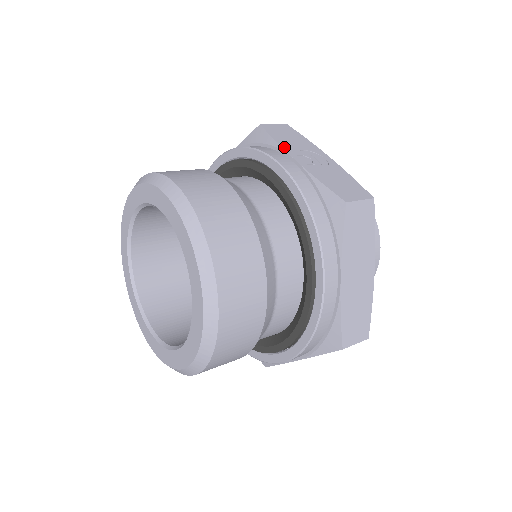
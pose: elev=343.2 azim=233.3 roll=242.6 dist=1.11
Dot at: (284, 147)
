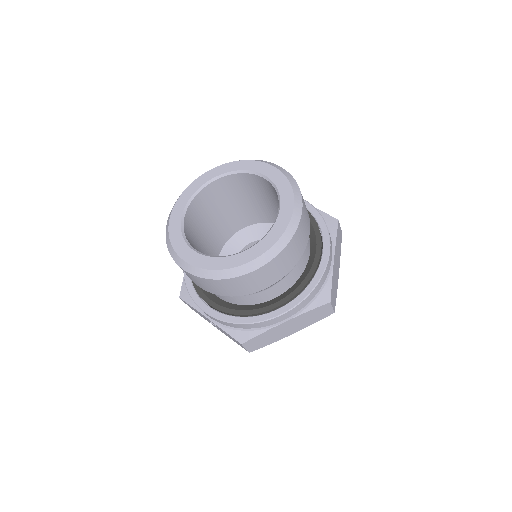
Dot at: occluded
